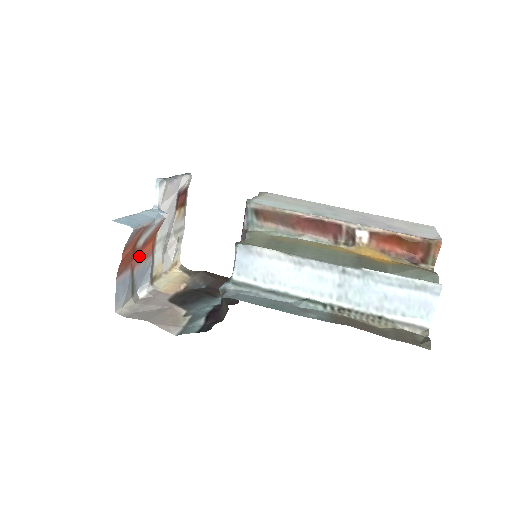
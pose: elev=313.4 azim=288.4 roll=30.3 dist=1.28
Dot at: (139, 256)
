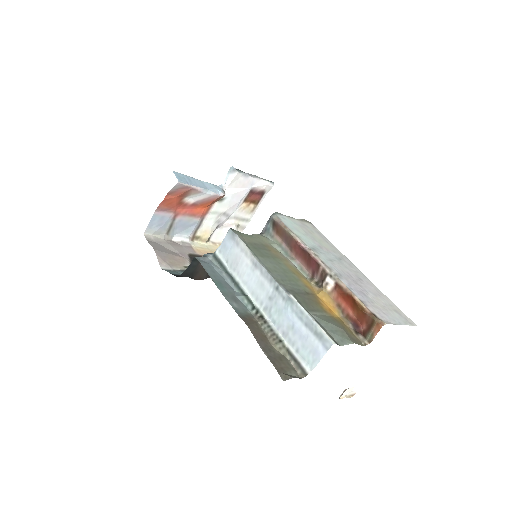
Dot at: (186, 210)
